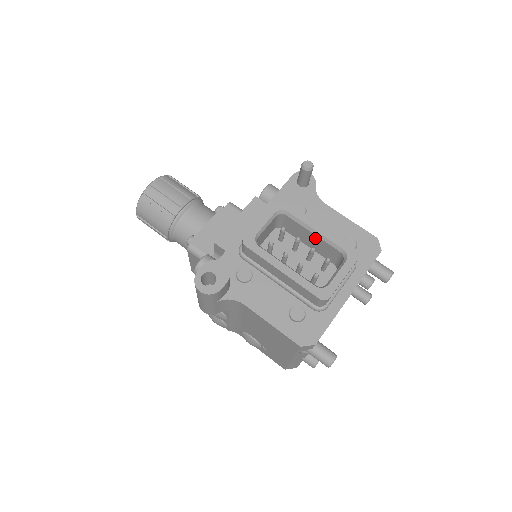
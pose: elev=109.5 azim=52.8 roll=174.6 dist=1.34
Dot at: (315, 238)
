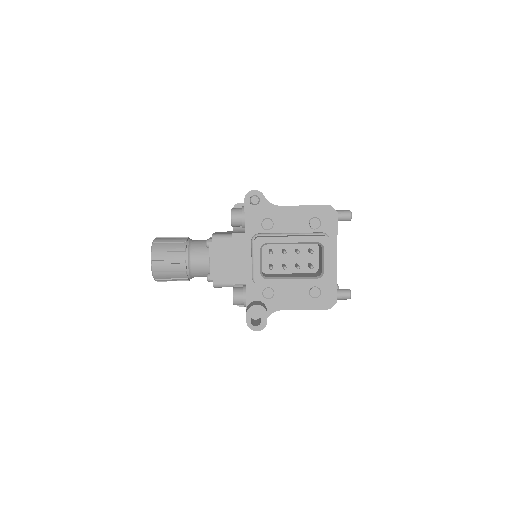
Dot at: occluded
